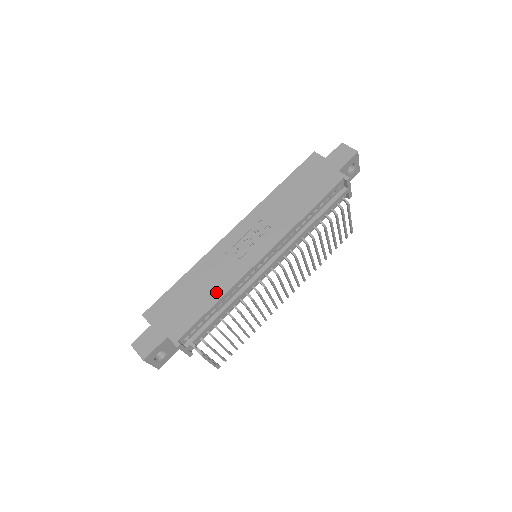
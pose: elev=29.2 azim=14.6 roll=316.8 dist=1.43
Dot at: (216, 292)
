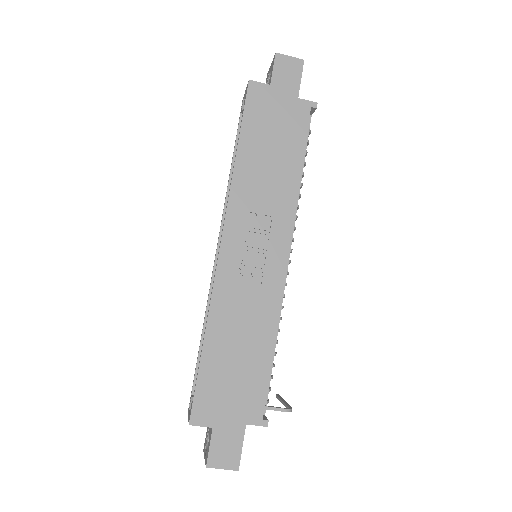
Dot at: (263, 335)
